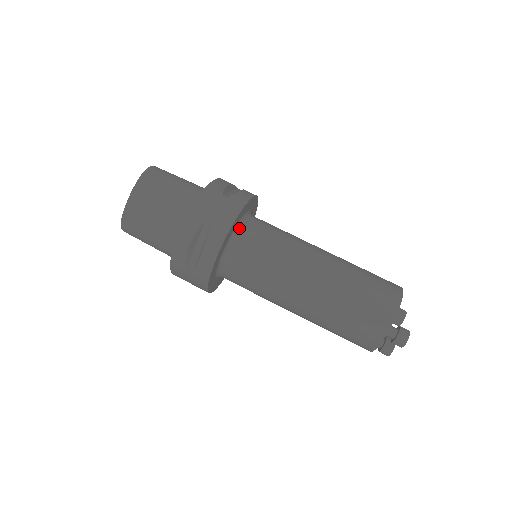
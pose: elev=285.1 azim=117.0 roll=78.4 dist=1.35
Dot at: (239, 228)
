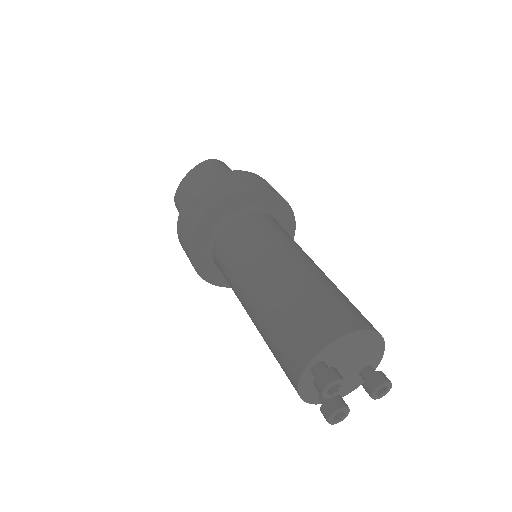
Dot at: (239, 213)
